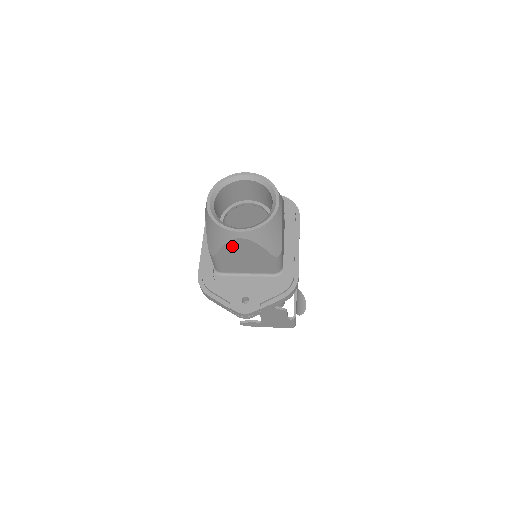
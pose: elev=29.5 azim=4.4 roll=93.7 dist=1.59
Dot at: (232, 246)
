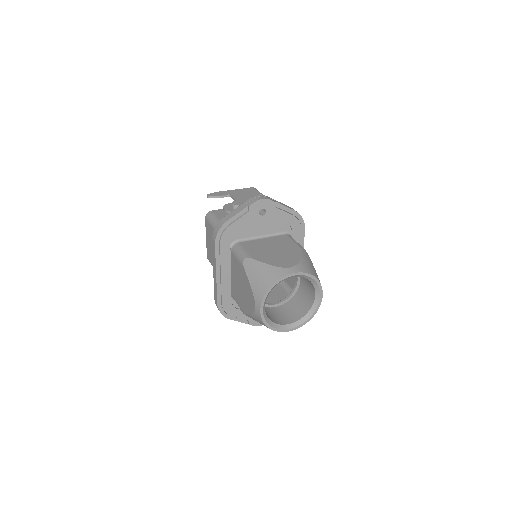
Dot at: occluded
